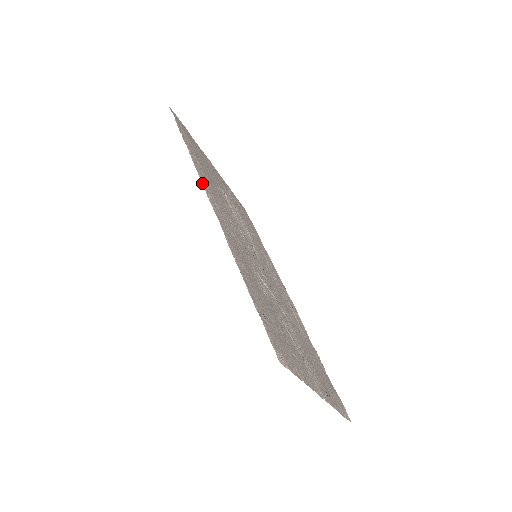
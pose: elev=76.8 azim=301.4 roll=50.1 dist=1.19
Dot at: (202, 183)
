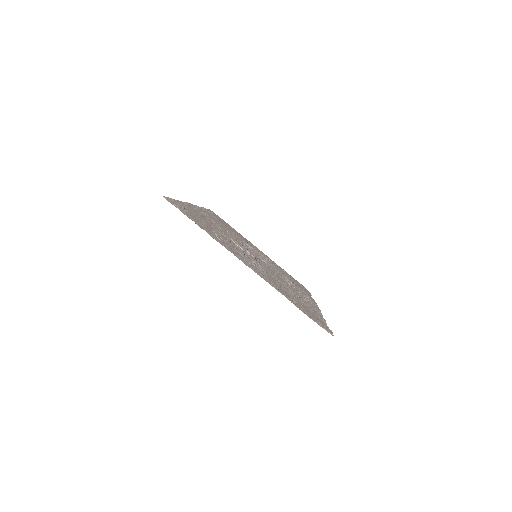
Dot at: occluded
